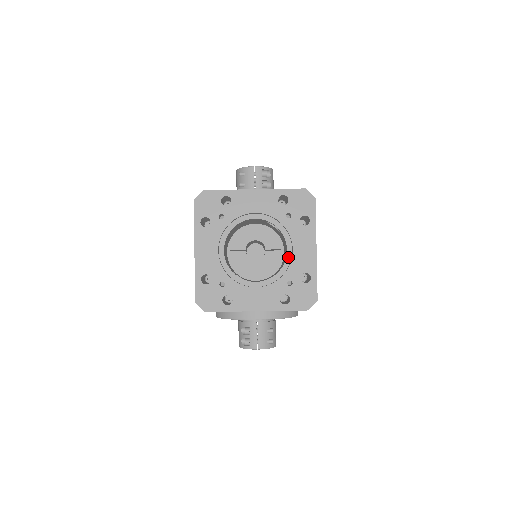
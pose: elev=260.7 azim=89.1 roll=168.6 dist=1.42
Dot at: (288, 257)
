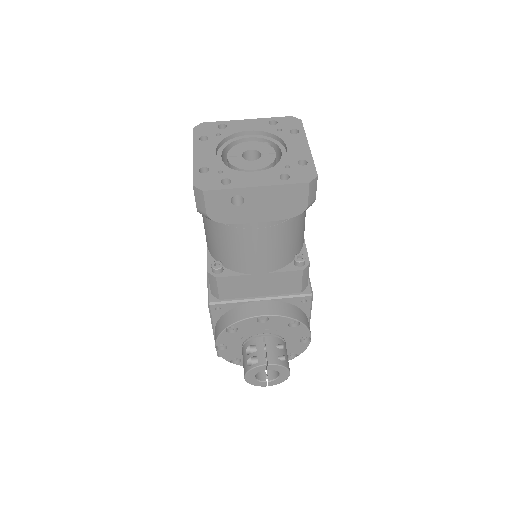
Dot at: (283, 156)
